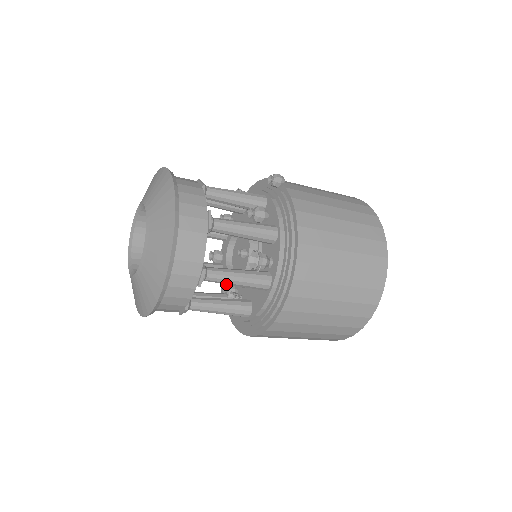
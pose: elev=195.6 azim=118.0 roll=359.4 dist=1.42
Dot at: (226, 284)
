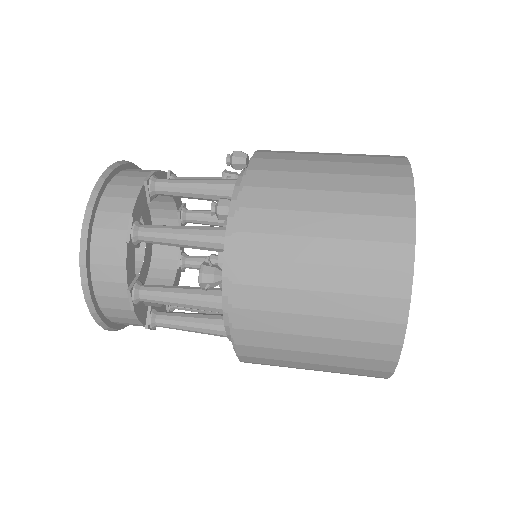
Dot at: occluded
